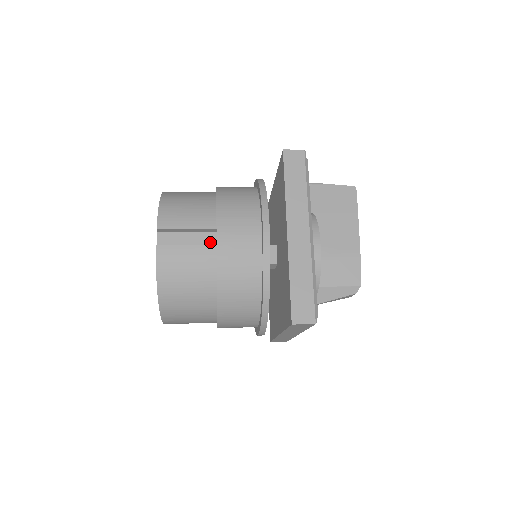
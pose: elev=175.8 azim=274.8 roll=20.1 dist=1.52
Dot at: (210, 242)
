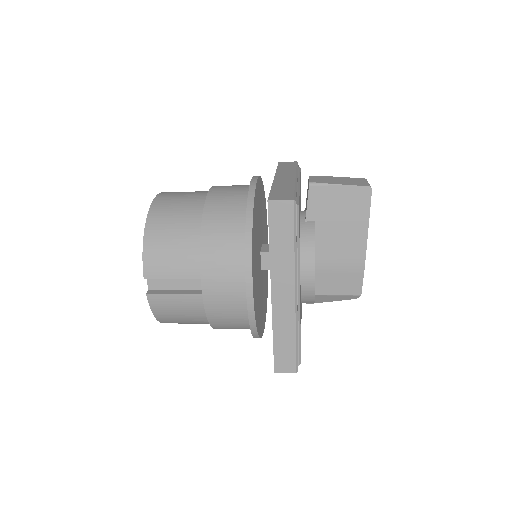
Dot at: (198, 285)
